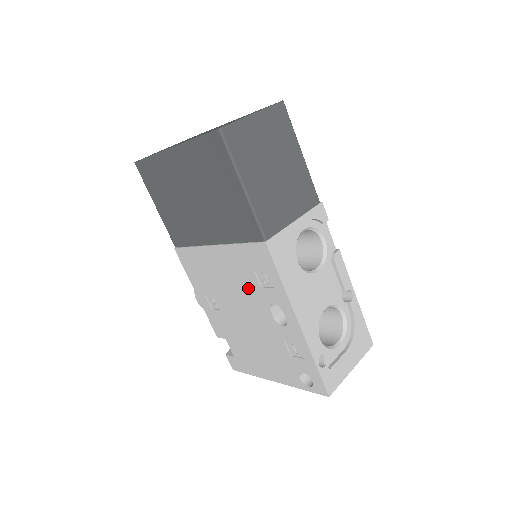
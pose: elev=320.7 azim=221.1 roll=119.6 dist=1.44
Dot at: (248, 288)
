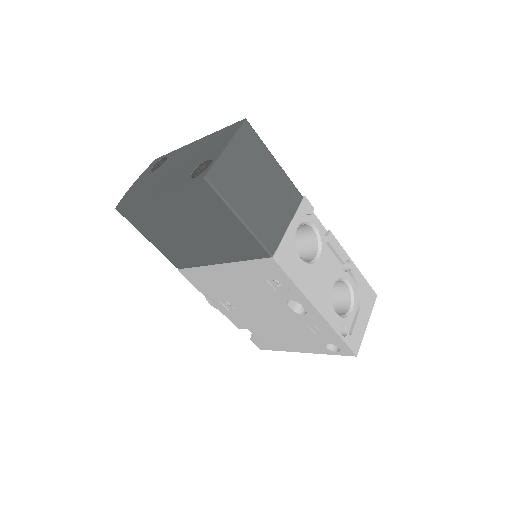
Dot at: (262, 292)
